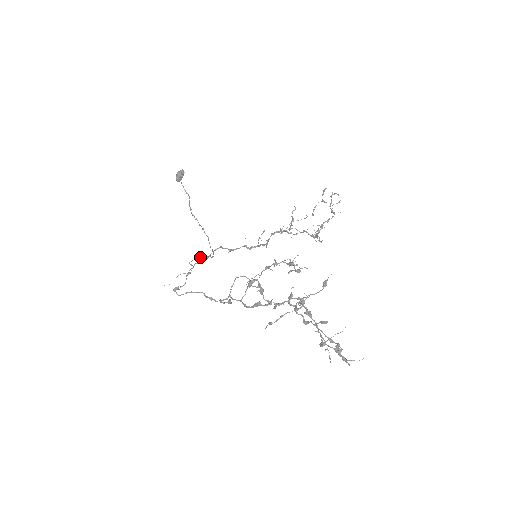
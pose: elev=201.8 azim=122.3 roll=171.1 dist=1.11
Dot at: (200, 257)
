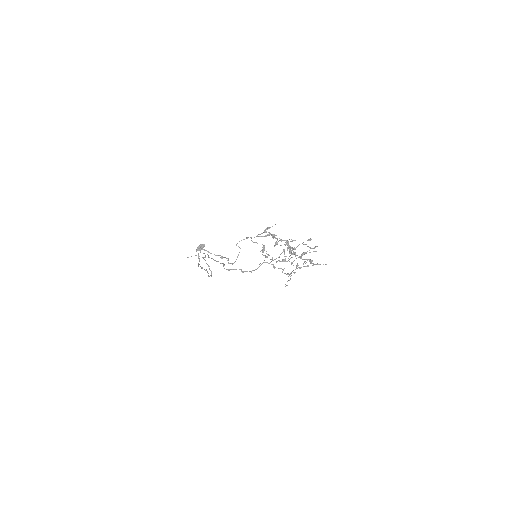
Dot at: (208, 265)
